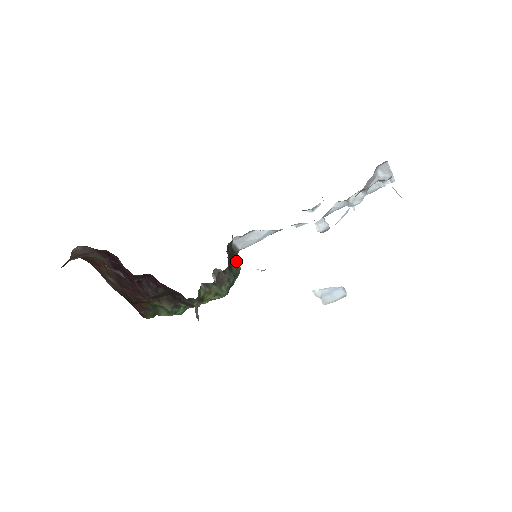
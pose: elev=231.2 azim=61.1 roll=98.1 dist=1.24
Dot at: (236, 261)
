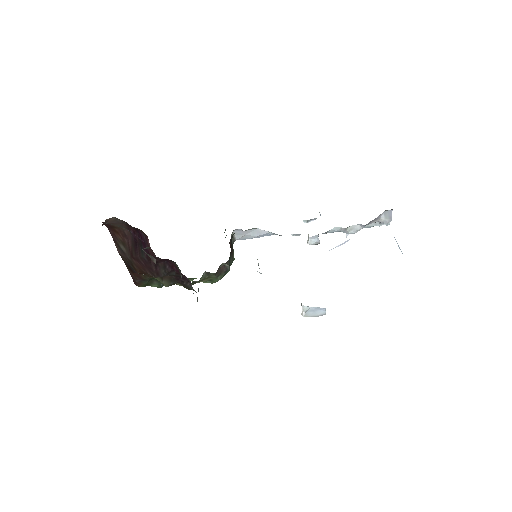
Dot at: (233, 252)
